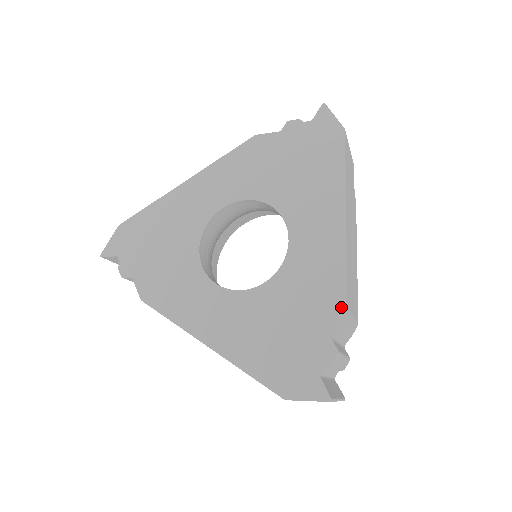
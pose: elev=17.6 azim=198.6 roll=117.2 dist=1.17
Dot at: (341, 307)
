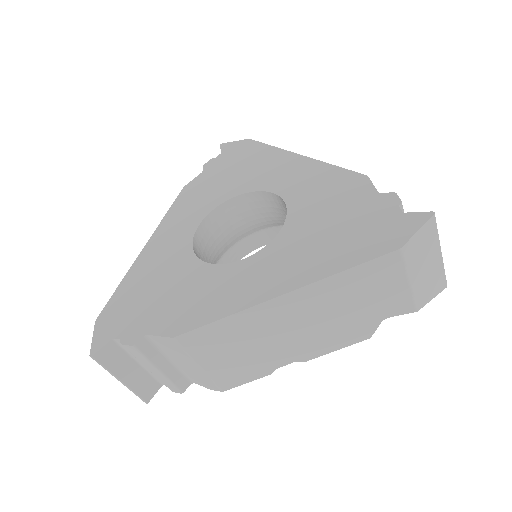
Dot at: (361, 178)
